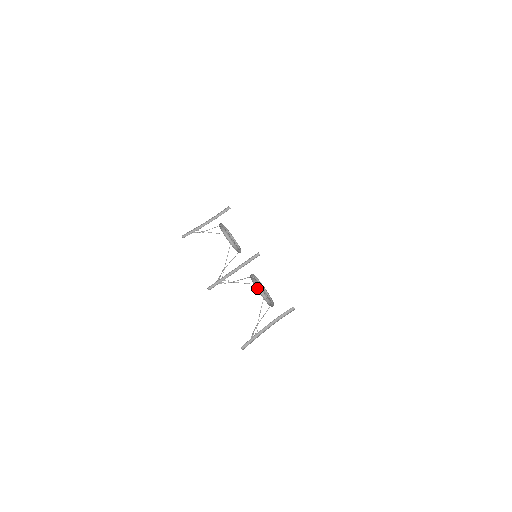
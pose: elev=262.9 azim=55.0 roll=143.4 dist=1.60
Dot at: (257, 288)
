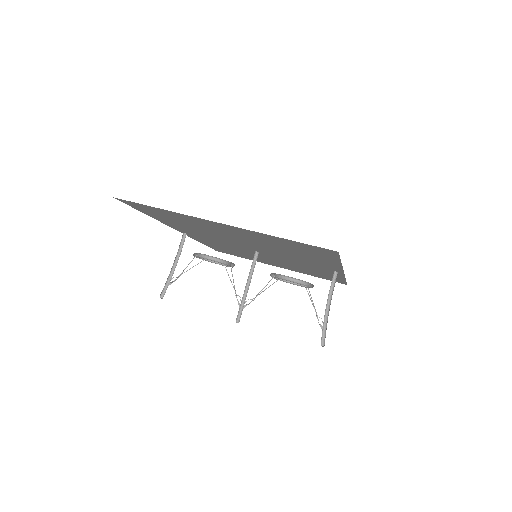
Dot at: (292, 281)
